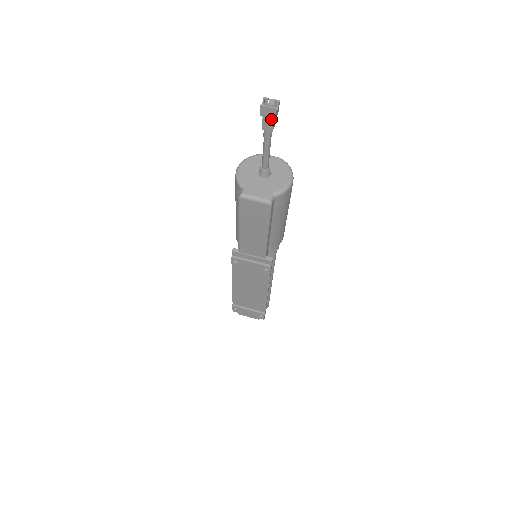
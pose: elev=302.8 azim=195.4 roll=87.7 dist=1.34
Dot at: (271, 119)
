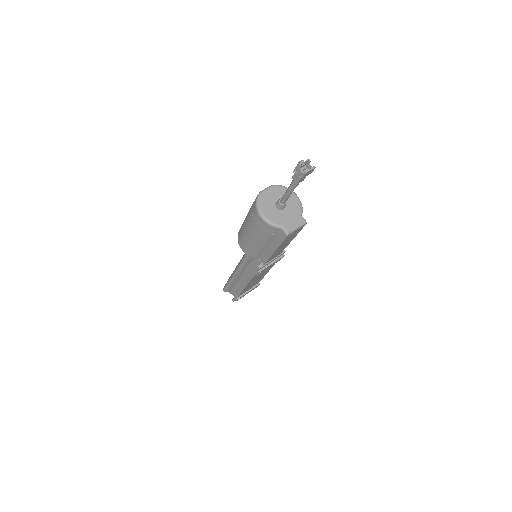
Dot at: occluded
